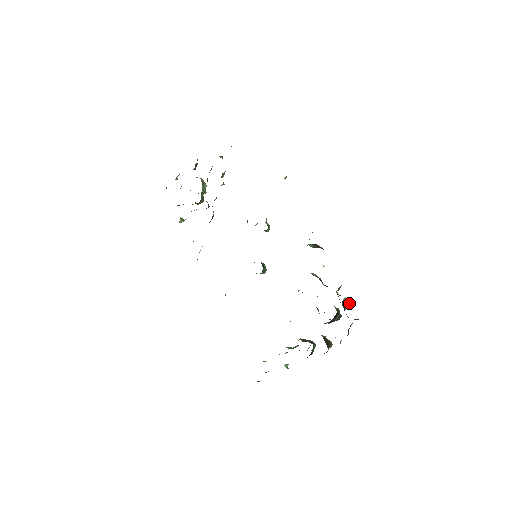
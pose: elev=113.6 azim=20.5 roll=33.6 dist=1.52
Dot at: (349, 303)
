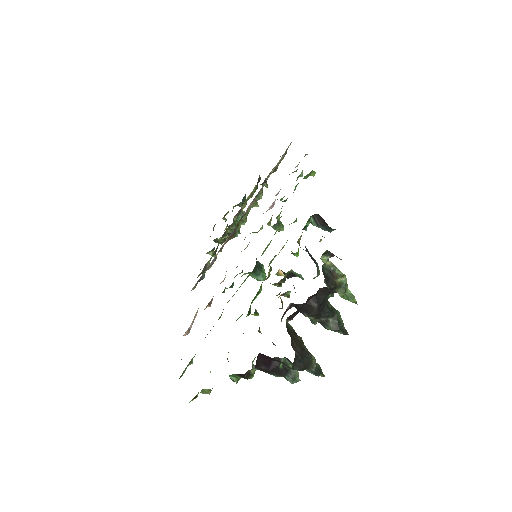
Dot at: (344, 284)
